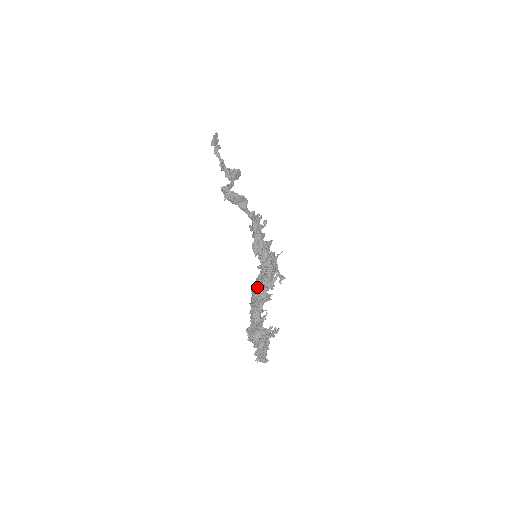
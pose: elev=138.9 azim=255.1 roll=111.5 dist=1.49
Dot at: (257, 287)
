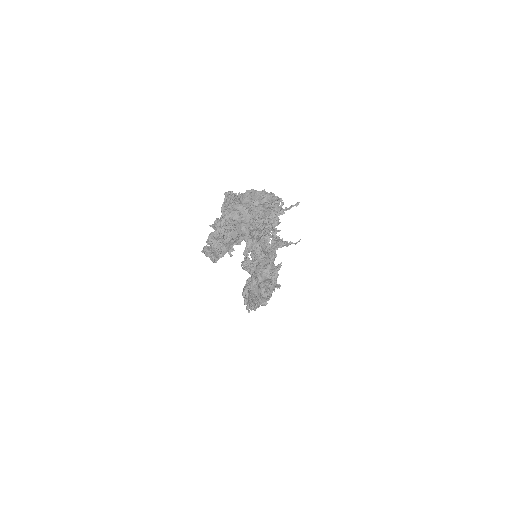
Dot at: occluded
